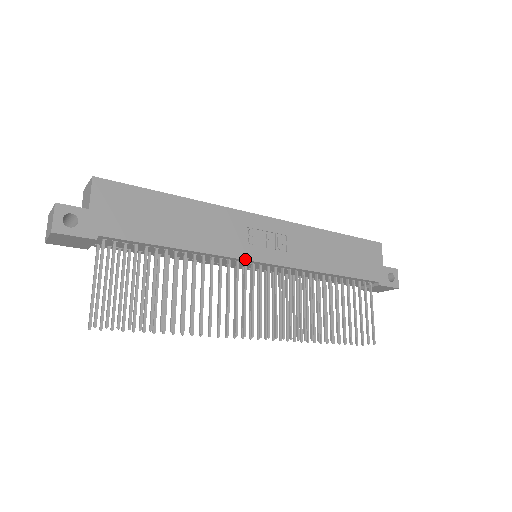
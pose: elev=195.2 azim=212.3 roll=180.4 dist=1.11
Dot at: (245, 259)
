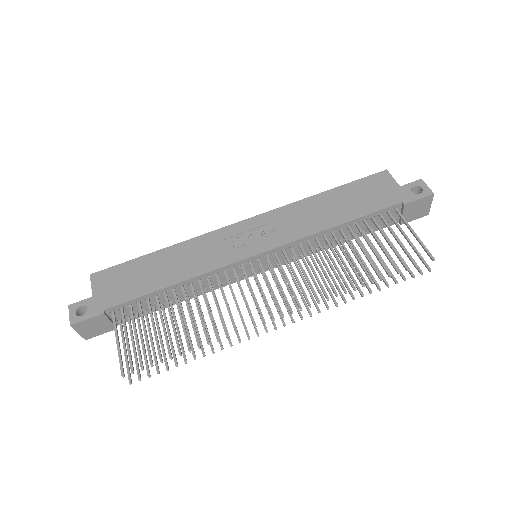
Dot at: (236, 262)
